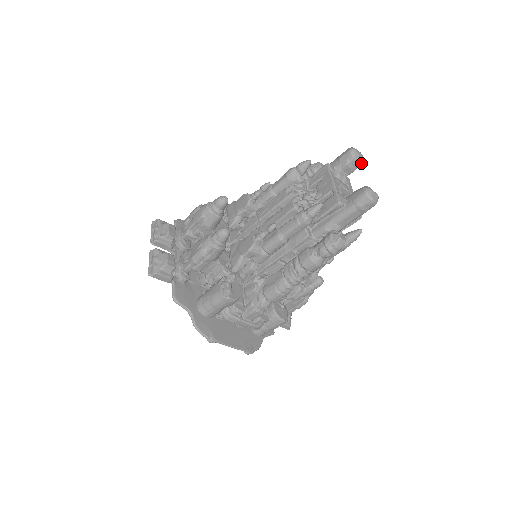
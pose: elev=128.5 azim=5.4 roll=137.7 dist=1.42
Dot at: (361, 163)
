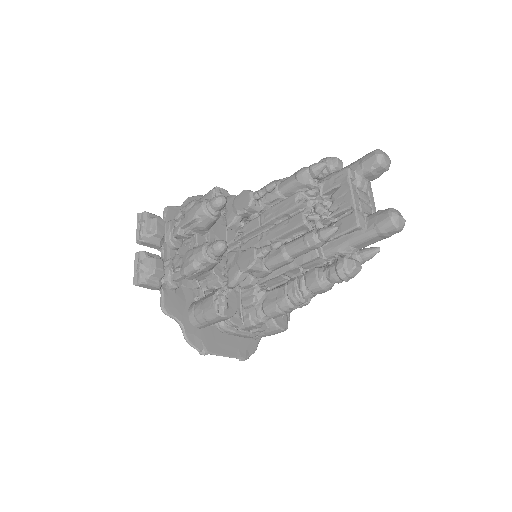
Dot at: (387, 170)
